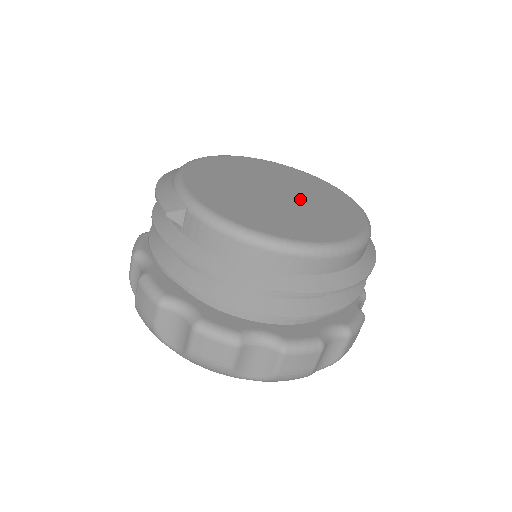
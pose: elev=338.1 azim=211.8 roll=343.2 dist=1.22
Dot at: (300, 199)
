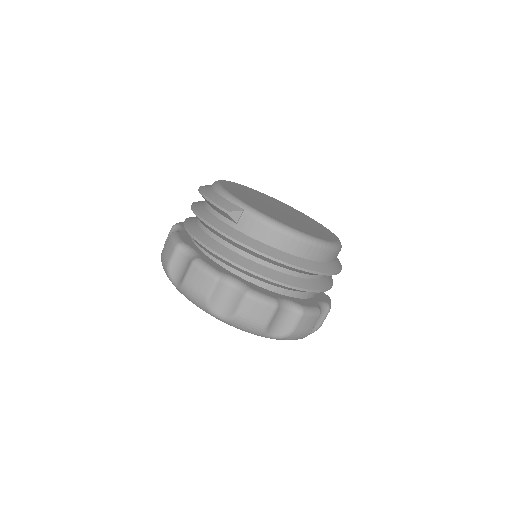
Dot at: (295, 216)
